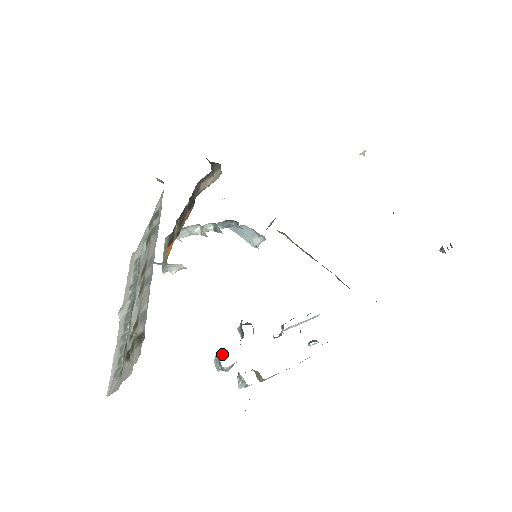
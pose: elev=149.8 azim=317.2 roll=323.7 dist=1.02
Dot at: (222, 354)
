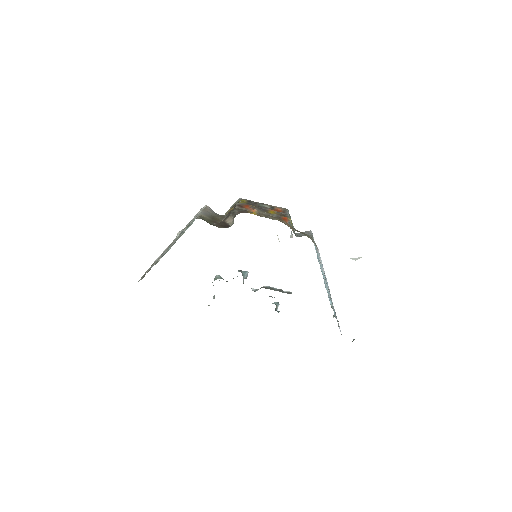
Dot at: (219, 277)
